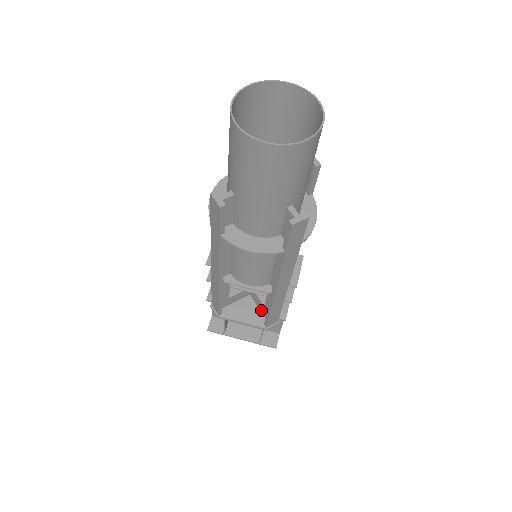
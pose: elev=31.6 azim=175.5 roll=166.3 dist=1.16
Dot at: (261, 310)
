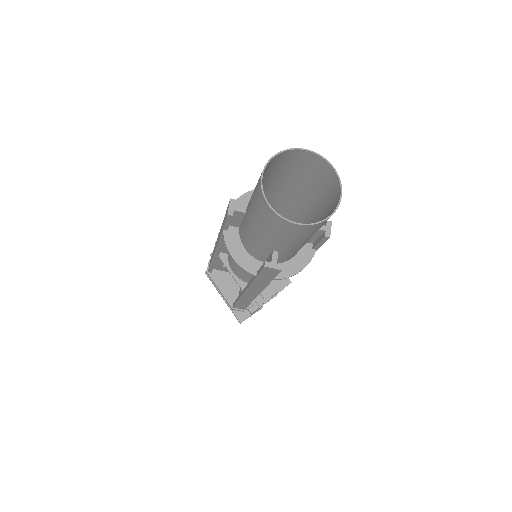
Dot at: (239, 292)
